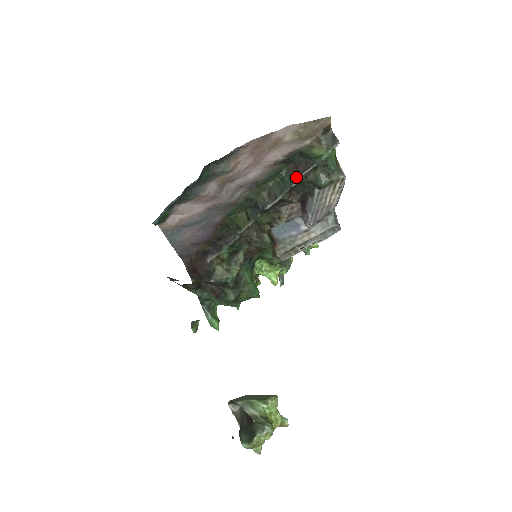
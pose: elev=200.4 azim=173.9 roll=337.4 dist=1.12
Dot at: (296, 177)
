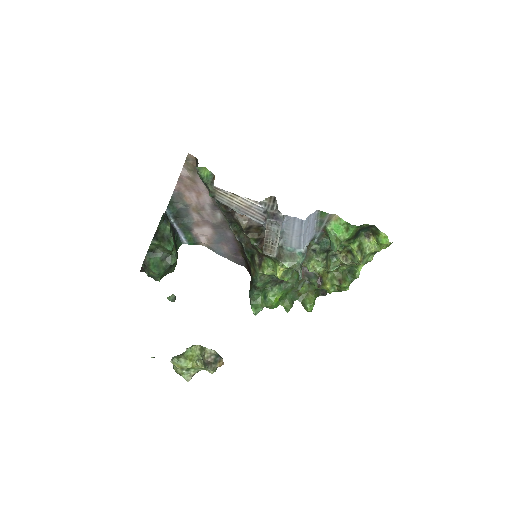
Dot at: occluded
